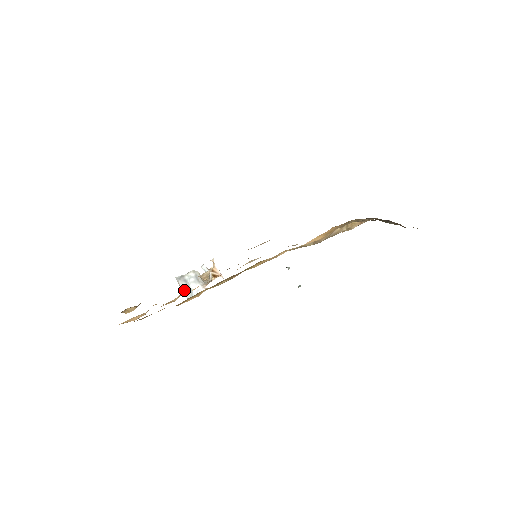
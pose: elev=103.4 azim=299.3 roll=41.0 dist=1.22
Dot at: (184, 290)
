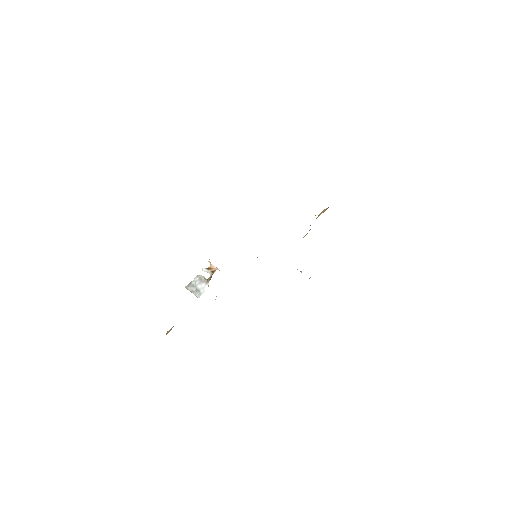
Dot at: (193, 293)
